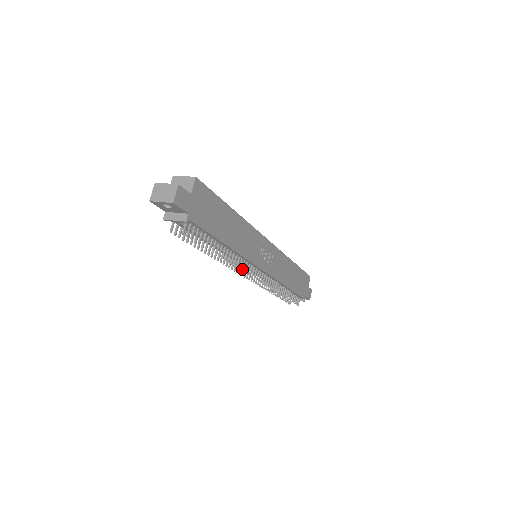
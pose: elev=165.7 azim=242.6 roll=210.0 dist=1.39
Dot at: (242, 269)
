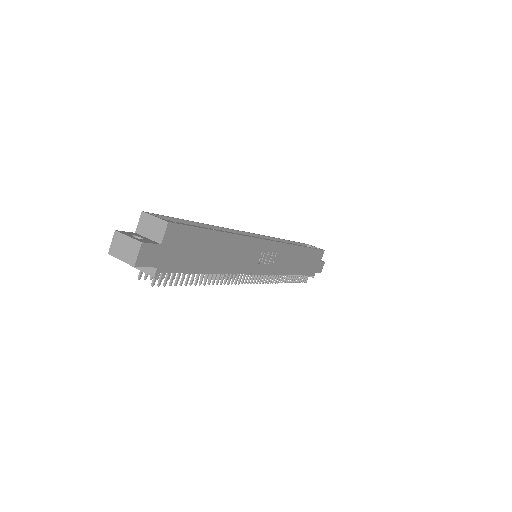
Dot at: (235, 282)
